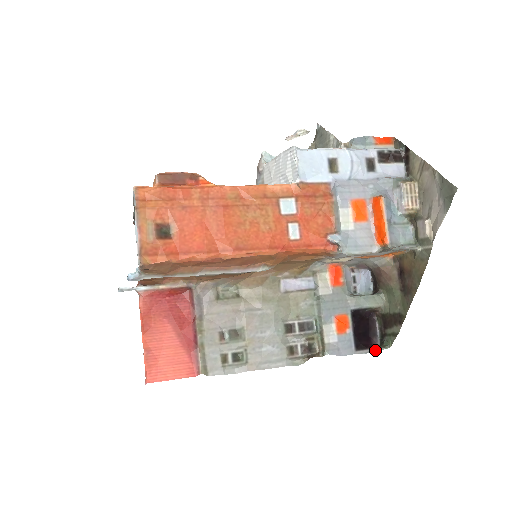
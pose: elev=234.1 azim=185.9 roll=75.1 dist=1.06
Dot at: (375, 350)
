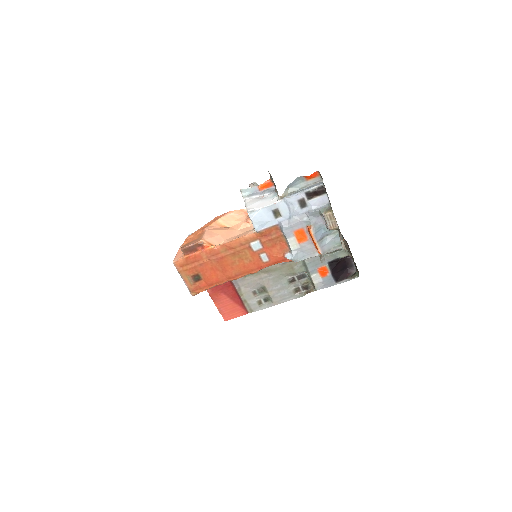
Dot at: (349, 280)
